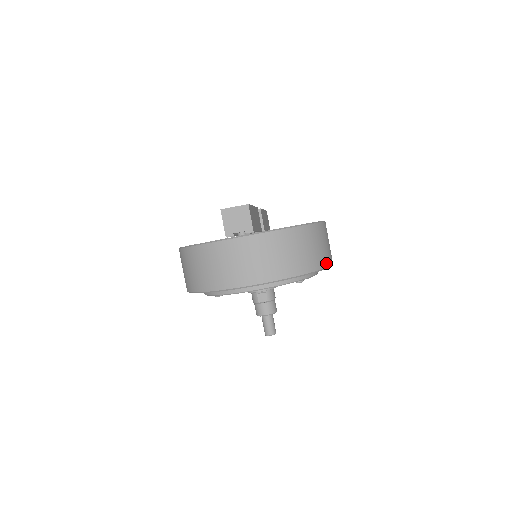
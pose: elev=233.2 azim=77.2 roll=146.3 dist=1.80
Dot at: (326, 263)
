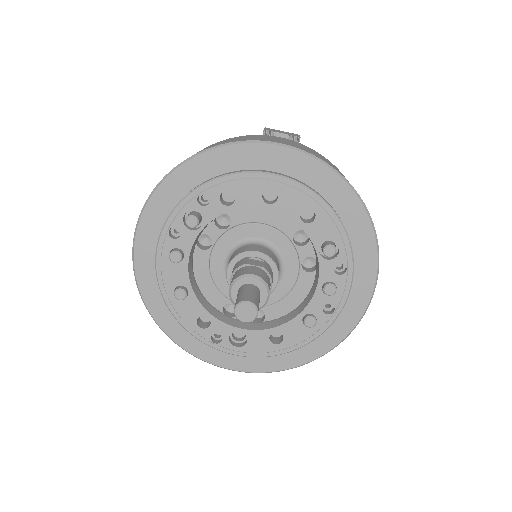
Dot at: occluded
